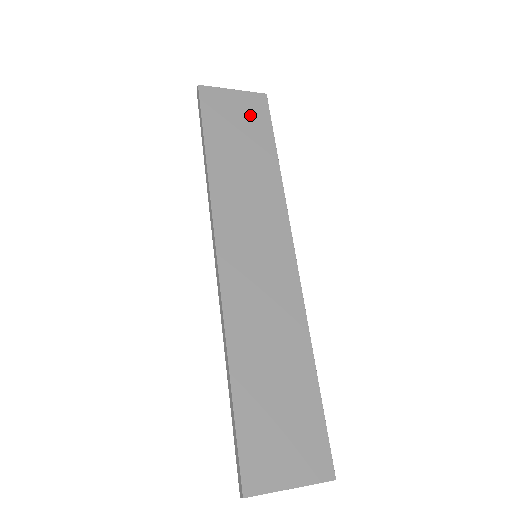
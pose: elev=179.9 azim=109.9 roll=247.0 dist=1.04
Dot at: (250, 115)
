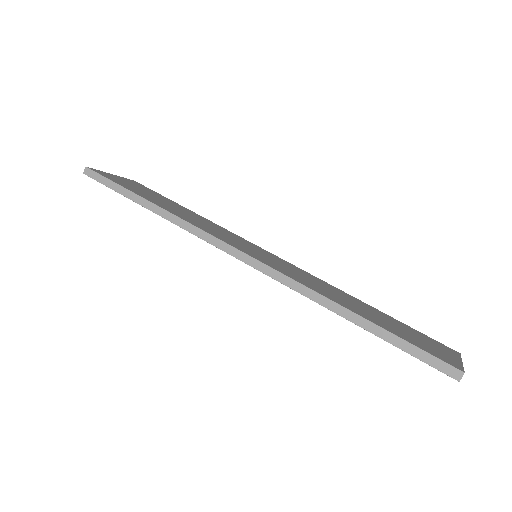
Dot at: (142, 188)
